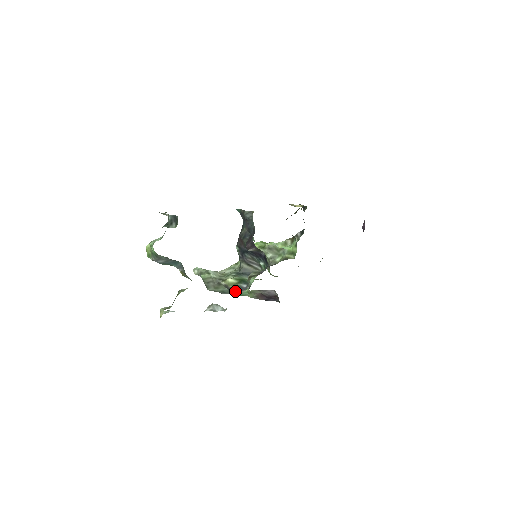
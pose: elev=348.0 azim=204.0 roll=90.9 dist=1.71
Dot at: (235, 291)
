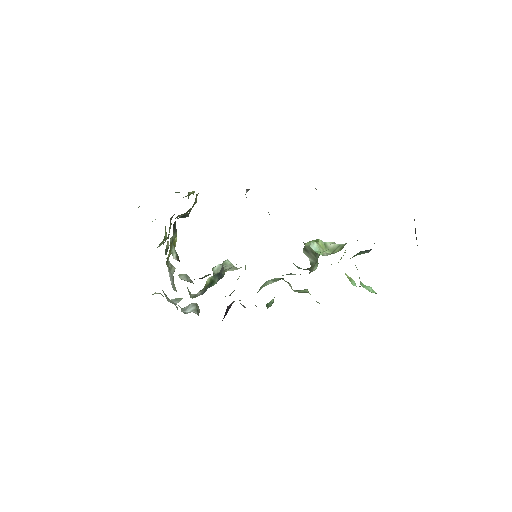
Dot at: (198, 293)
